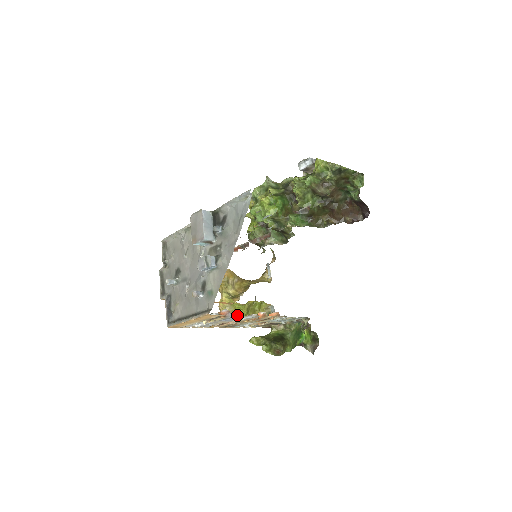
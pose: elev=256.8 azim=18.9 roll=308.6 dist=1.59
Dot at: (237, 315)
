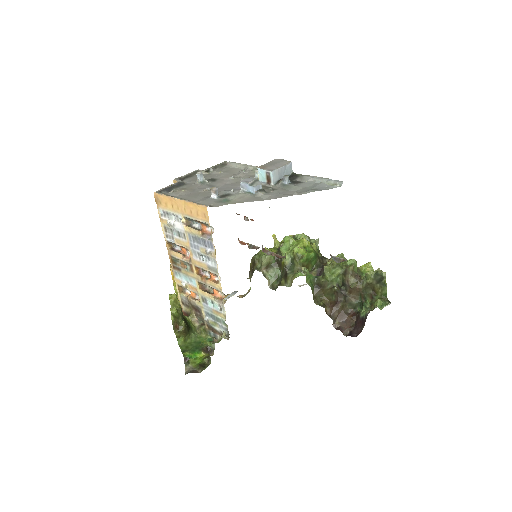
Dot at: occluded
